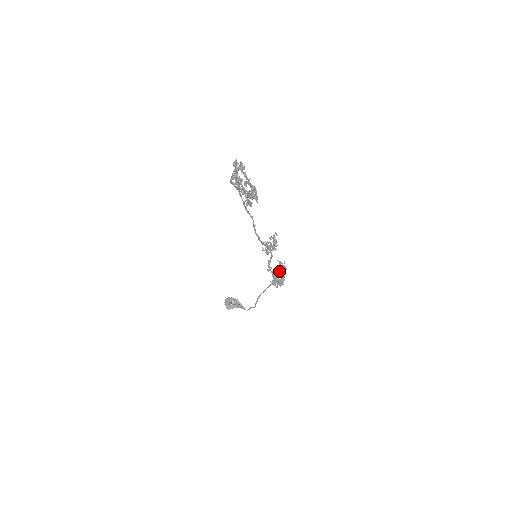
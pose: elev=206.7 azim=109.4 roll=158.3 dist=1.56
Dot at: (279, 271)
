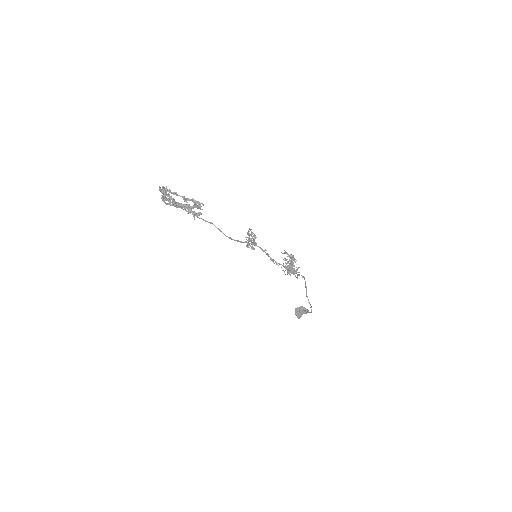
Dot at: occluded
